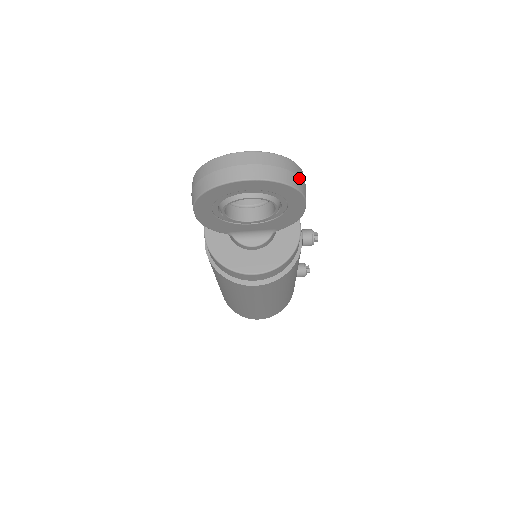
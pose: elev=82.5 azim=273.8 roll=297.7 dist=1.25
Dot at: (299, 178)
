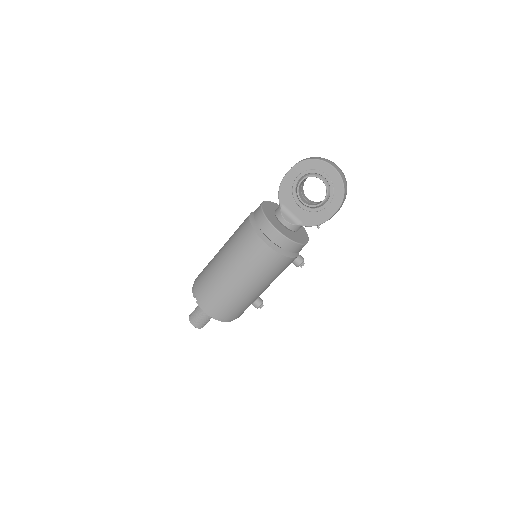
Dot at: occluded
